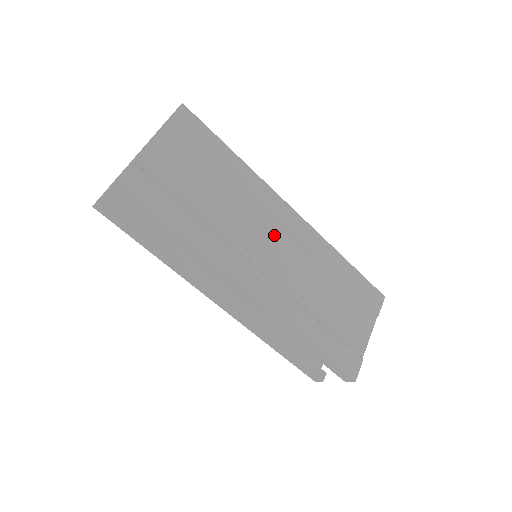
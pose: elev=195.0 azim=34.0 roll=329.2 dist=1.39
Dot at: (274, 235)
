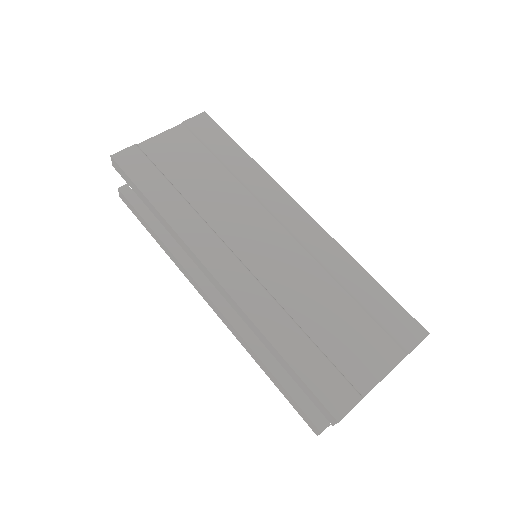
Dot at: (267, 226)
